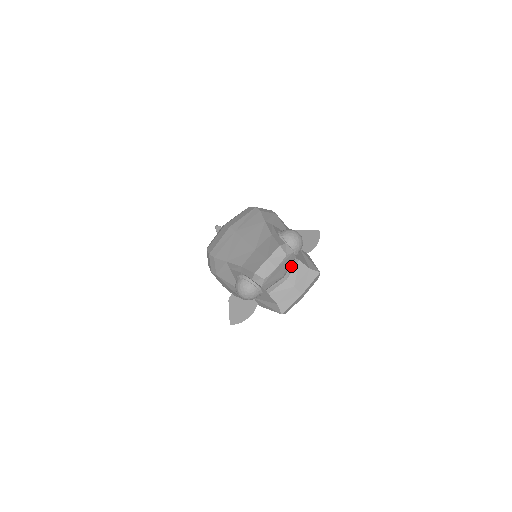
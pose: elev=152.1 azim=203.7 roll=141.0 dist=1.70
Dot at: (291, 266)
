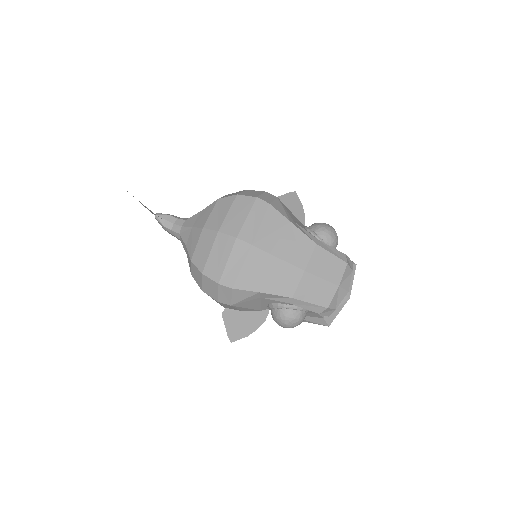
Dot at: occluded
